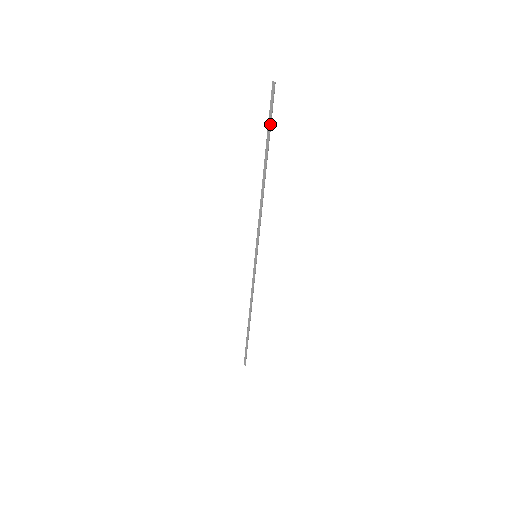
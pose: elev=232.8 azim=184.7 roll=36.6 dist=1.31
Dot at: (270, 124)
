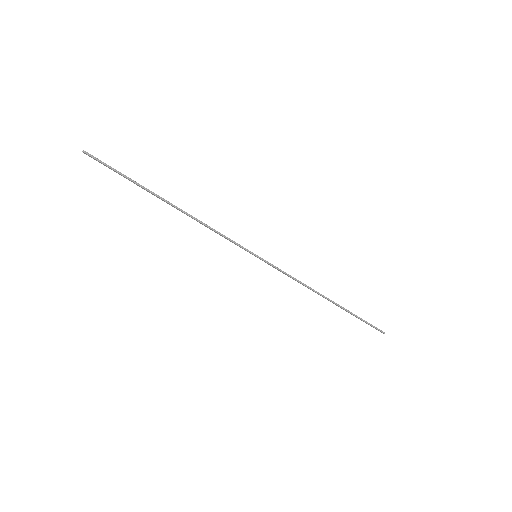
Dot at: (121, 175)
